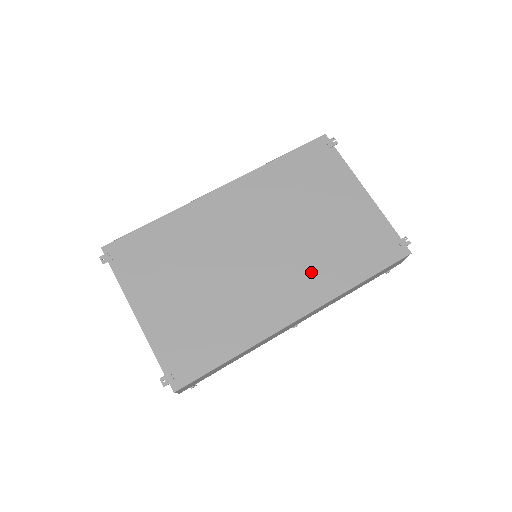
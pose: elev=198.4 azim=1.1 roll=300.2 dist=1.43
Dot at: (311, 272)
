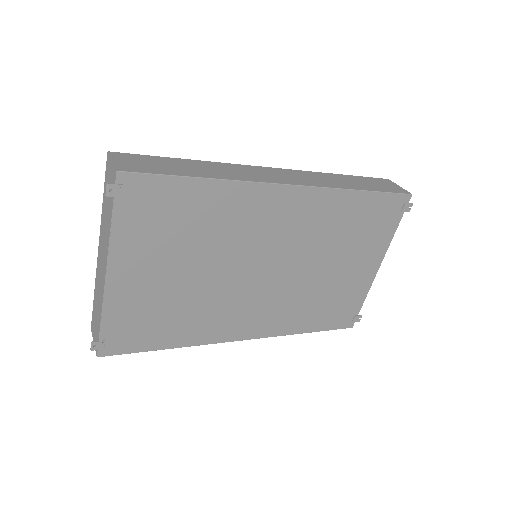
Dot at: (285, 310)
